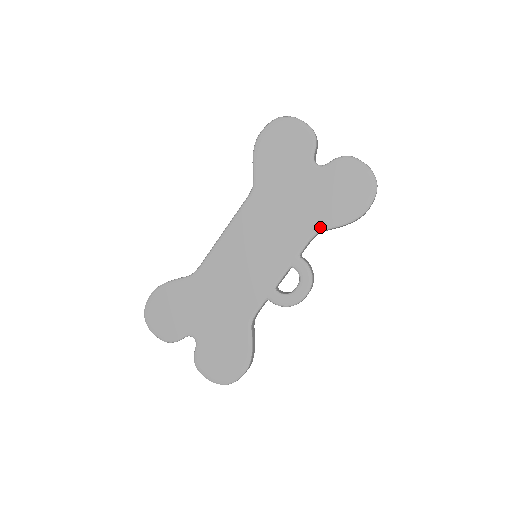
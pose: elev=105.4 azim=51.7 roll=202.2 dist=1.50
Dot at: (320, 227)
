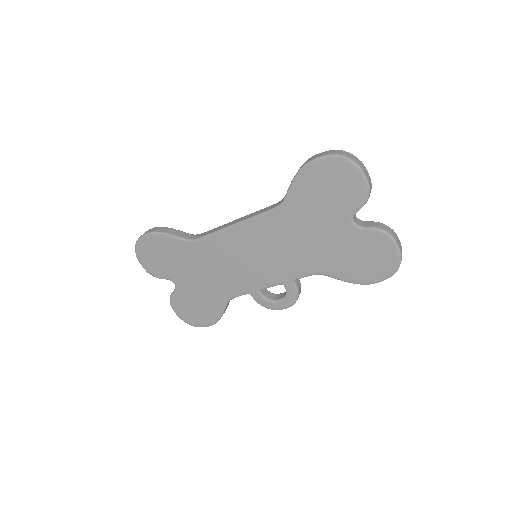
Dot at: (325, 272)
